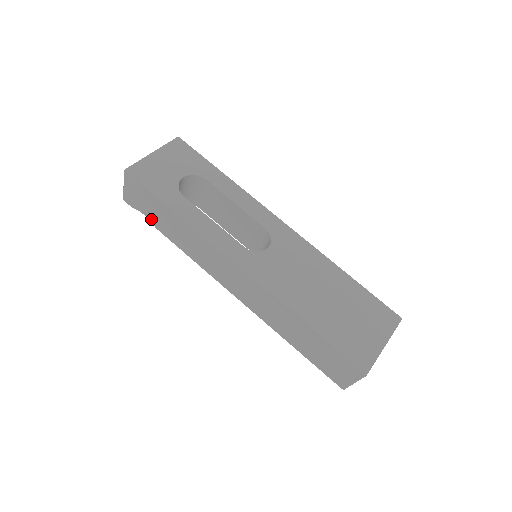
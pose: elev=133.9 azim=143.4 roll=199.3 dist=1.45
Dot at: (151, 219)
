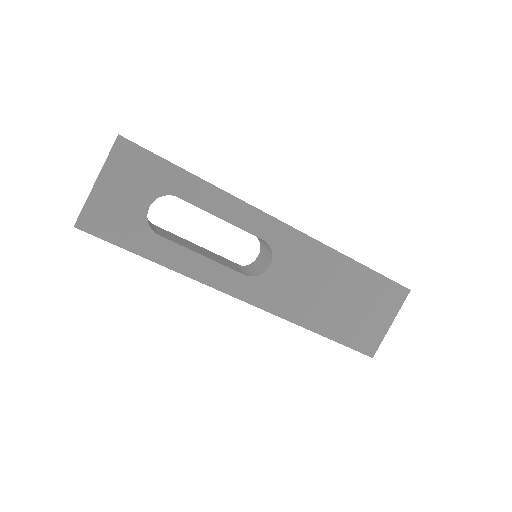
Dot at: occluded
